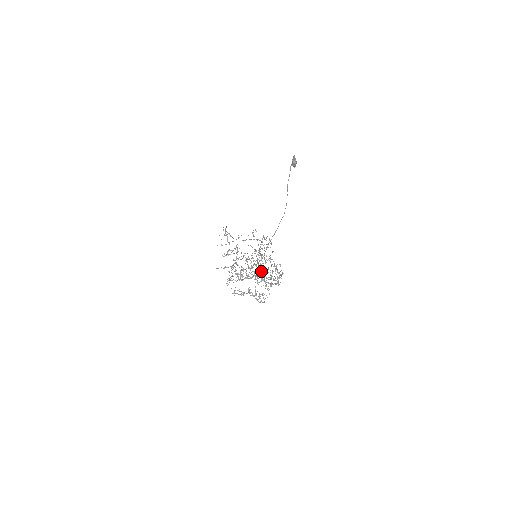
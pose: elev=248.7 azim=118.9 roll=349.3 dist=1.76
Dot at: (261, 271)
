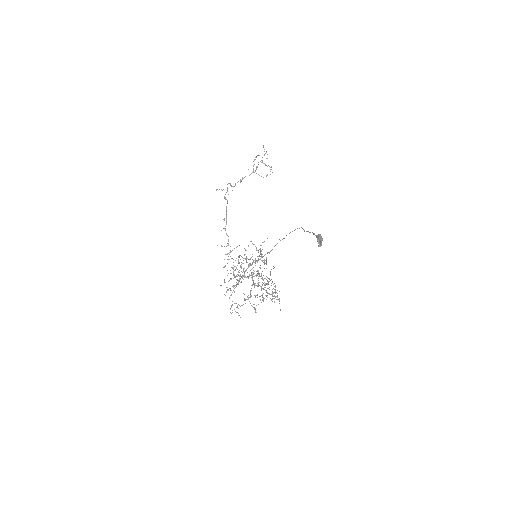
Dot at: occluded
